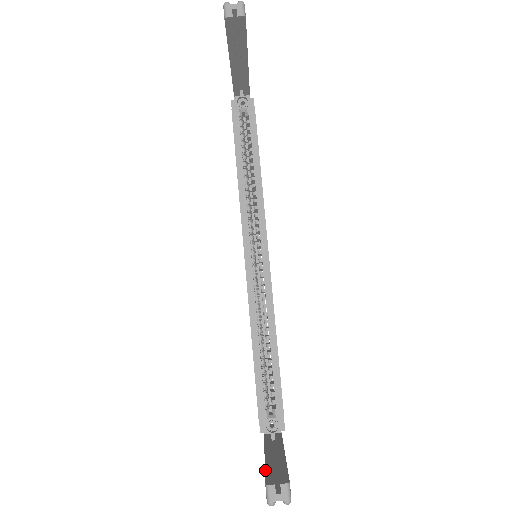
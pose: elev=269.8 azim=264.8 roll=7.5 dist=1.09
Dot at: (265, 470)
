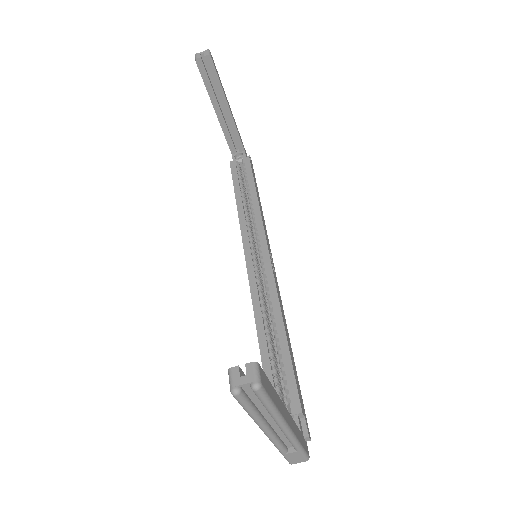
Dot at: occluded
